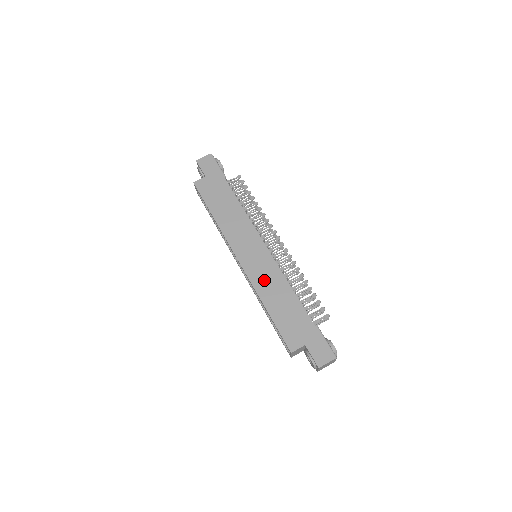
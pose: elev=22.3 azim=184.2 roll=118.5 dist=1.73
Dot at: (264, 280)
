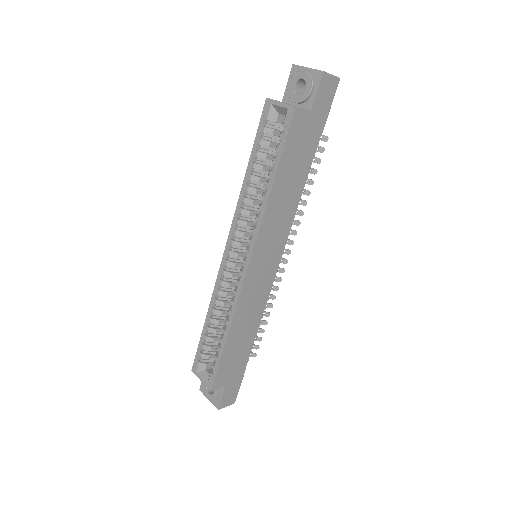
Dot at: (249, 304)
